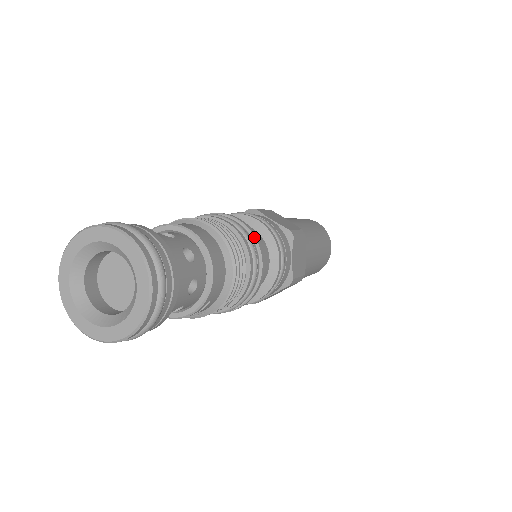
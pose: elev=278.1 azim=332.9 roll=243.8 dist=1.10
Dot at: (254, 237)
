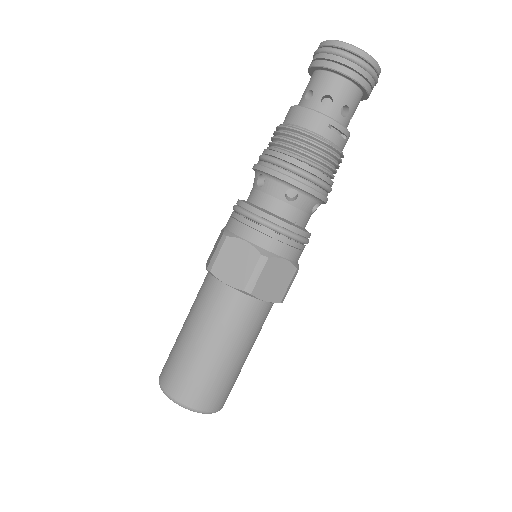
Dot at: occluded
